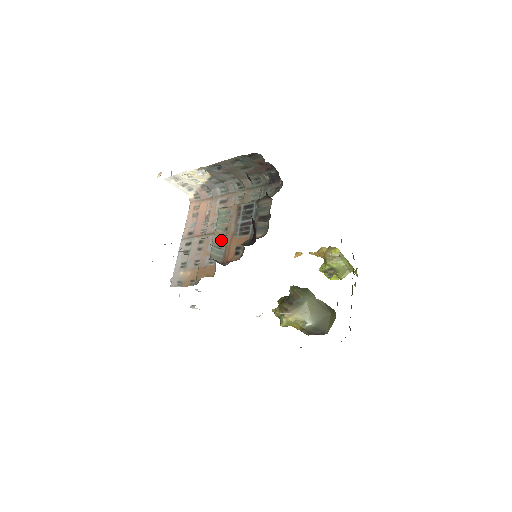
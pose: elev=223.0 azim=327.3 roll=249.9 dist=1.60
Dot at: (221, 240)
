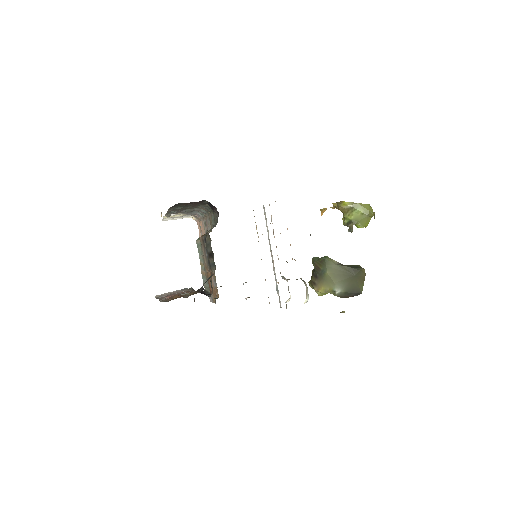
Dot at: (204, 272)
